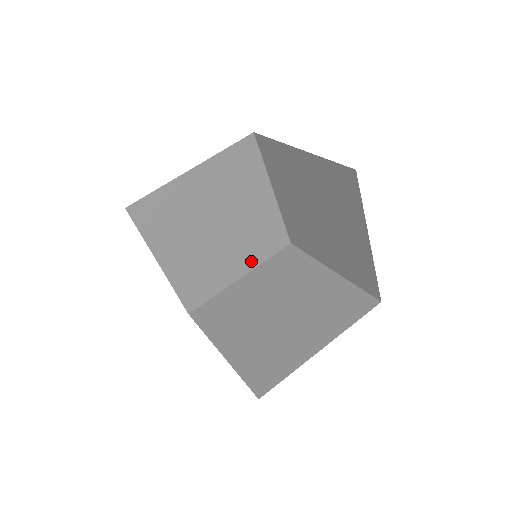
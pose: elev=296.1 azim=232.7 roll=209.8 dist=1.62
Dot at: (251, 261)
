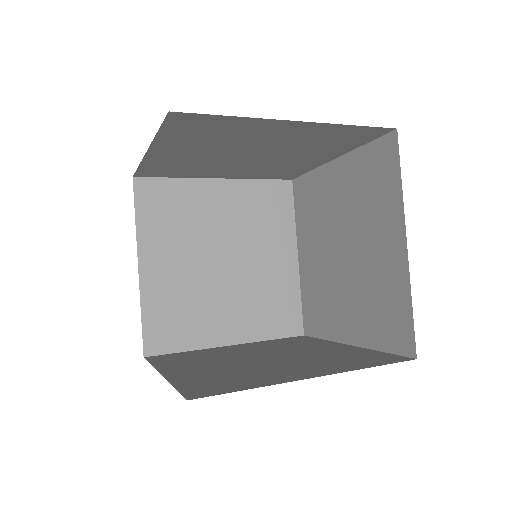
Dot at: (248, 330)
